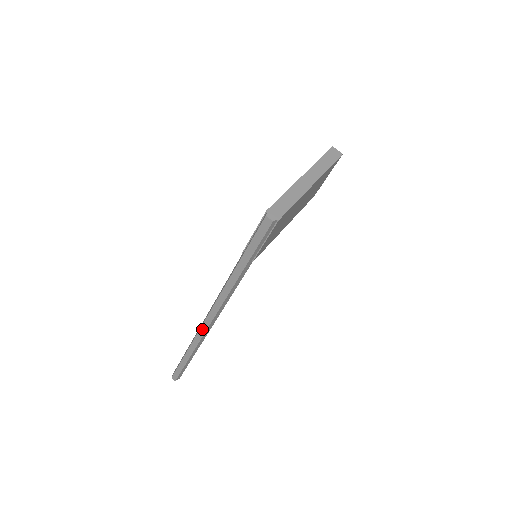
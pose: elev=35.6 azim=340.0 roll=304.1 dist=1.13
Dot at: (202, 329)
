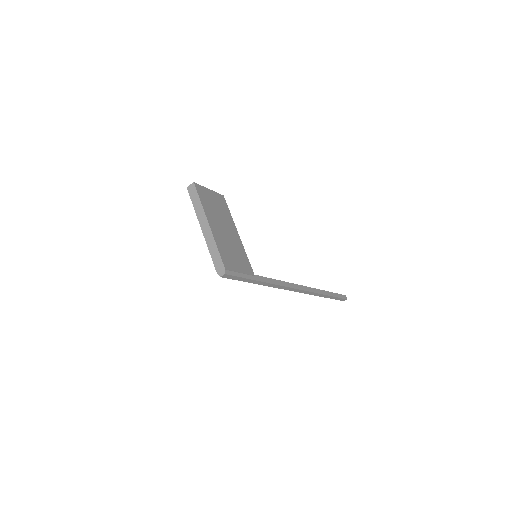
Dot at: (303, 292)
